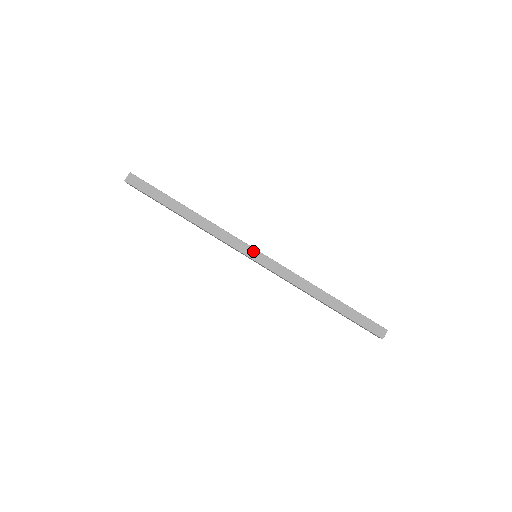
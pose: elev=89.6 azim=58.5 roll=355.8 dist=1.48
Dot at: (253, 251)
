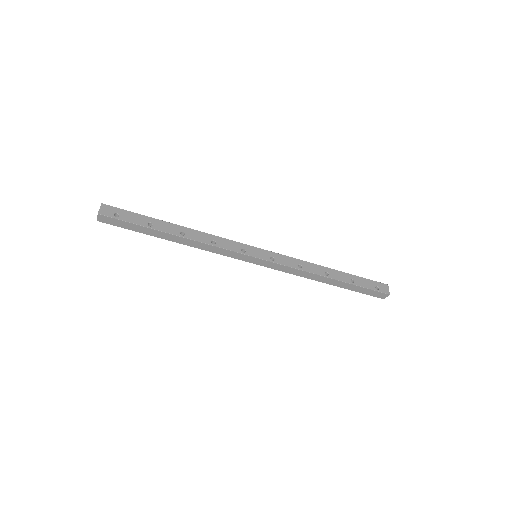
Dot at: (252, 258)
